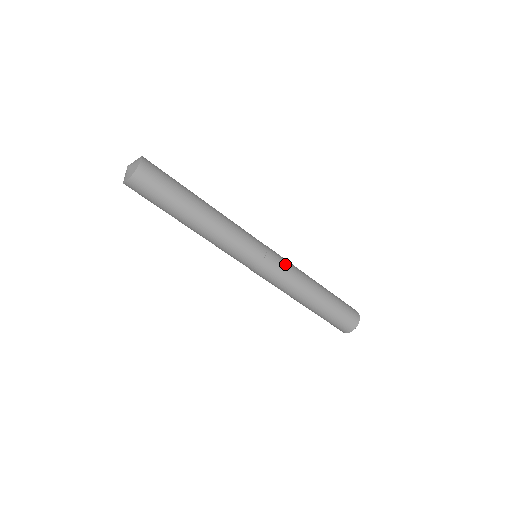
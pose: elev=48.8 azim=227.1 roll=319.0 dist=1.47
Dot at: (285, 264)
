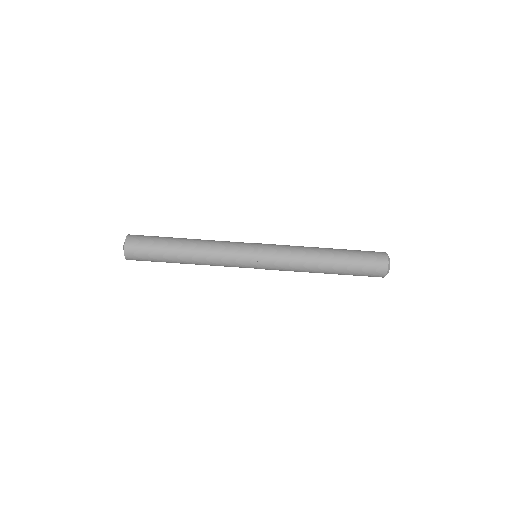
Dot at: (281, 248)
